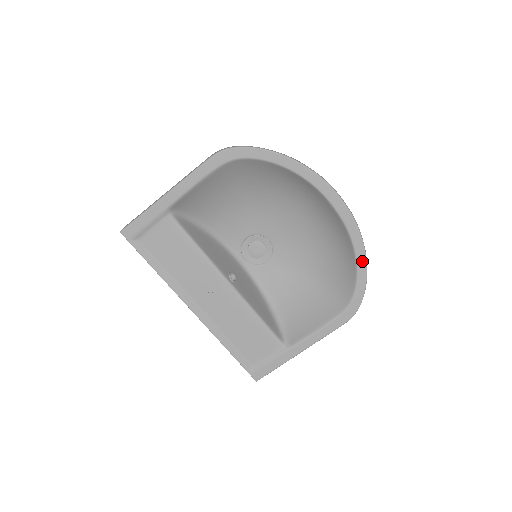
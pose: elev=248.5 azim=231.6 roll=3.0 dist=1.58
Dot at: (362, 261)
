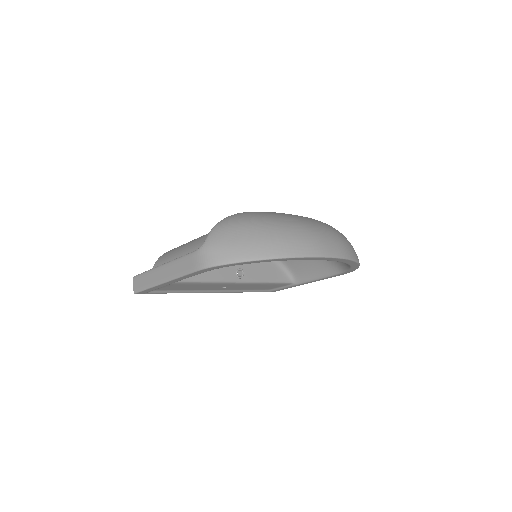
Dot at: (355, 265)
